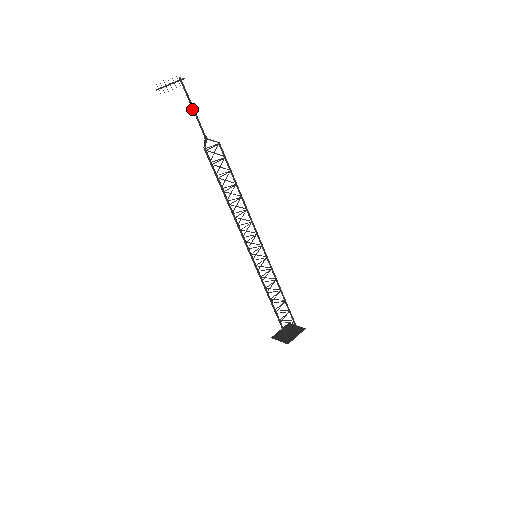
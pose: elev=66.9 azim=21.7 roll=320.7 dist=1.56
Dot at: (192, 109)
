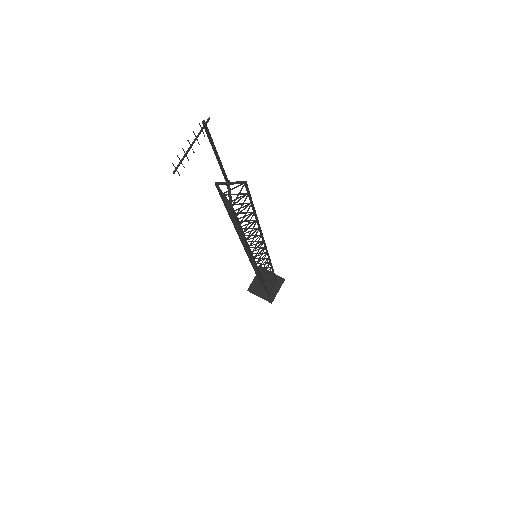
Dot at: (216, 158)
